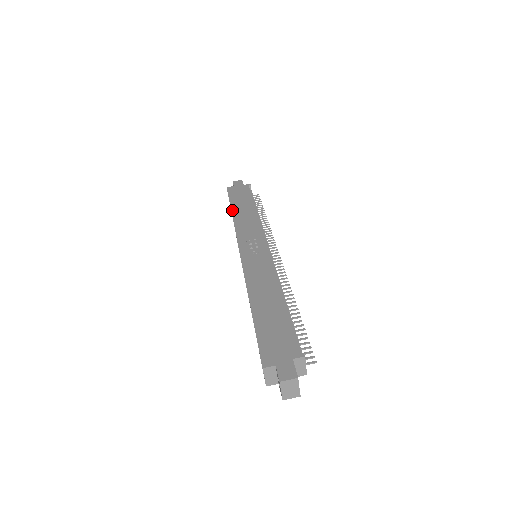
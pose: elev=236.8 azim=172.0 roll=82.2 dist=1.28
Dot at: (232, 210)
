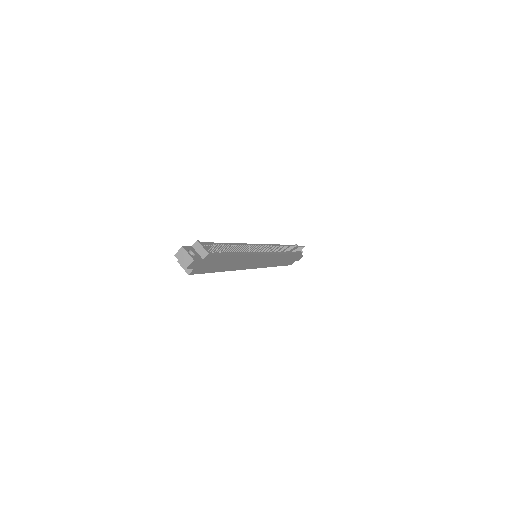
Dot at: occluded
